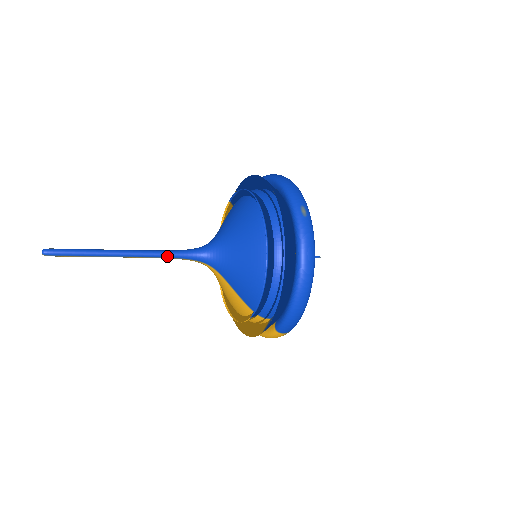
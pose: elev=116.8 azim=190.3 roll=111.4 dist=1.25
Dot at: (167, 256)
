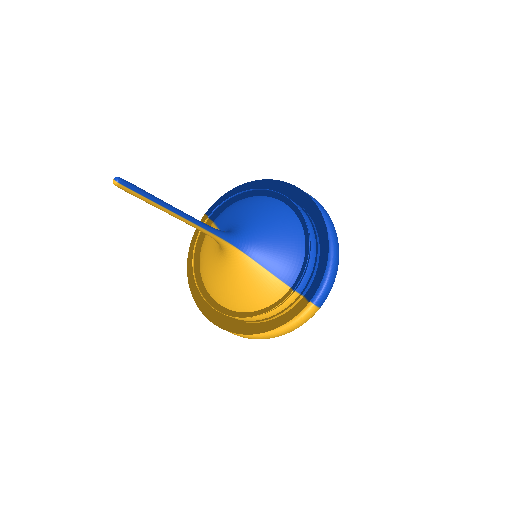
Dot at: (209, 229)
